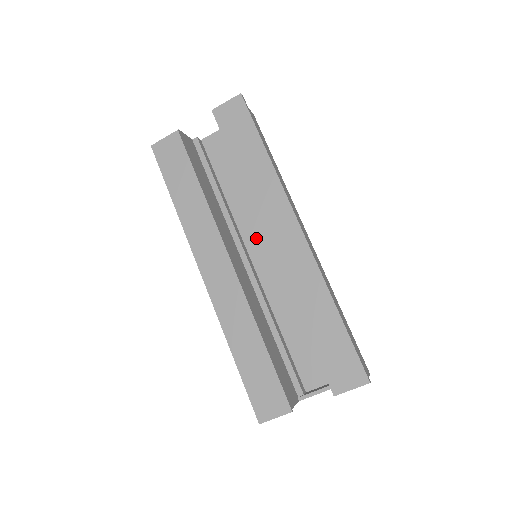
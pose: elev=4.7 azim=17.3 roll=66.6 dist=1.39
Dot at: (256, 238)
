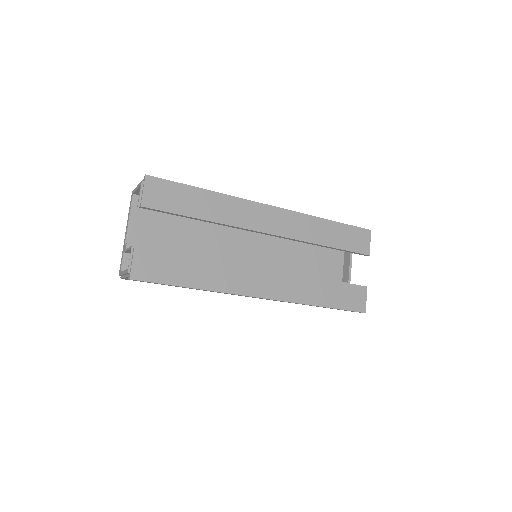
Dot at: (235, 252)
